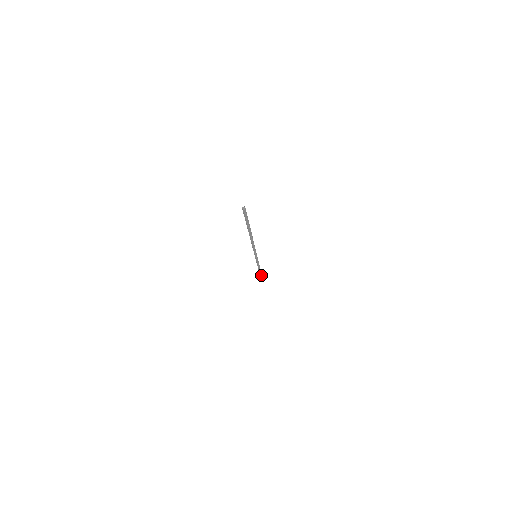
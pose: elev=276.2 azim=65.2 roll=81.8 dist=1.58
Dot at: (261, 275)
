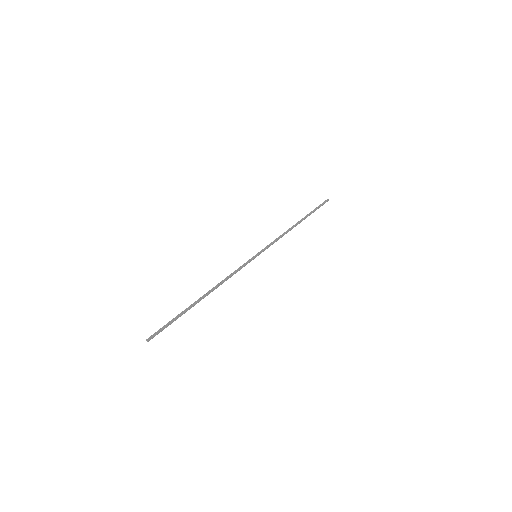
Dot at: (309, 215)
